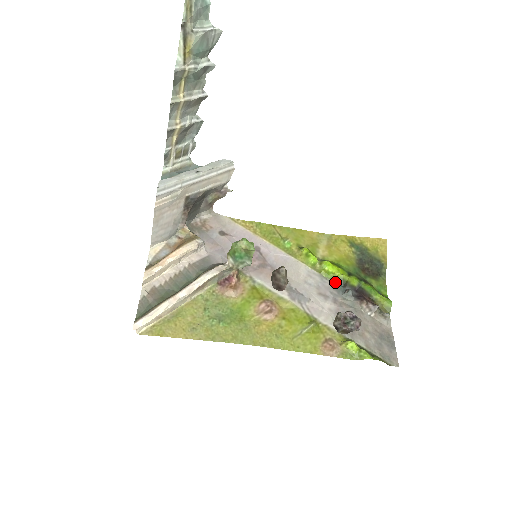
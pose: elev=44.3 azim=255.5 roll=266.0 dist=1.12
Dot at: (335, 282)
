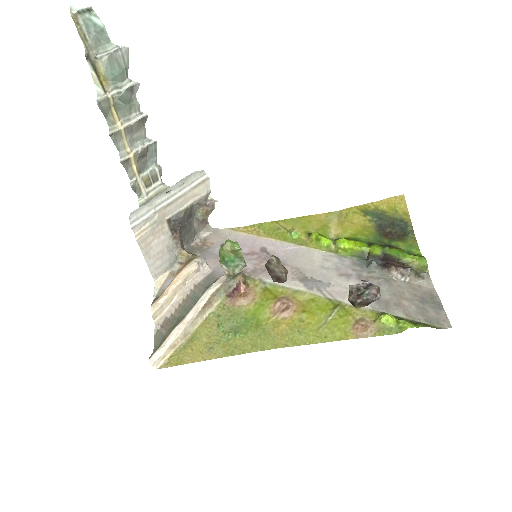
Dot at: (356, 258)
